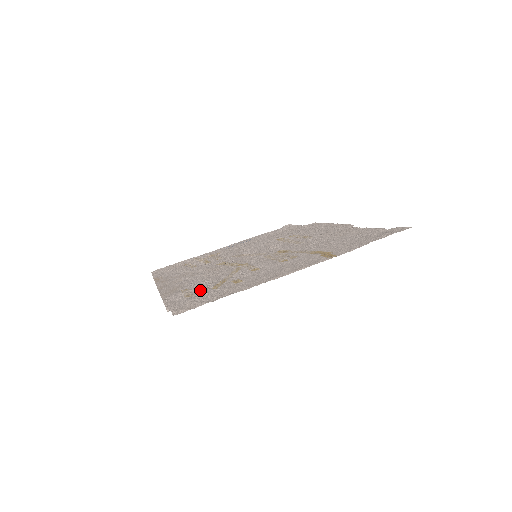
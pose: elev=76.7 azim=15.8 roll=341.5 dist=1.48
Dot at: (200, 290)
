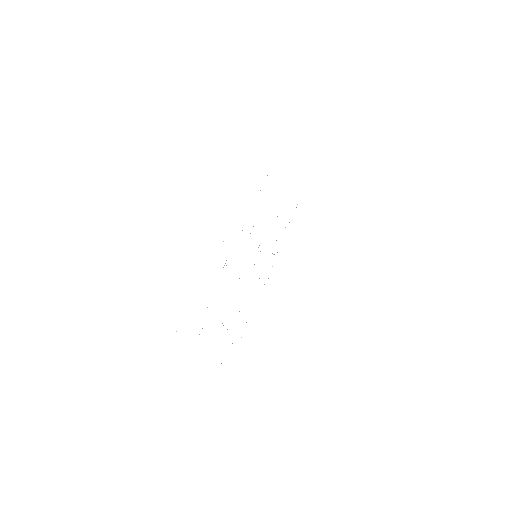
Dot at: occluded
